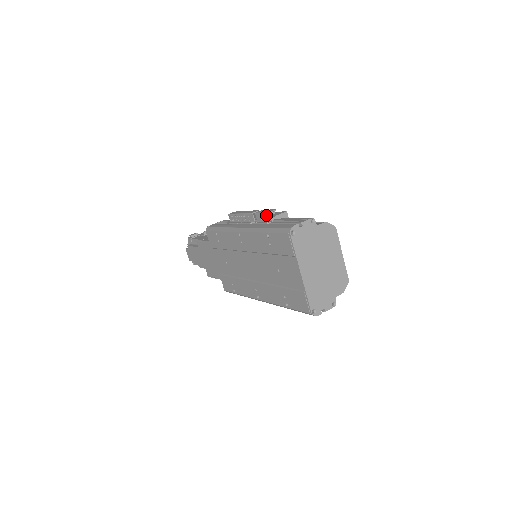
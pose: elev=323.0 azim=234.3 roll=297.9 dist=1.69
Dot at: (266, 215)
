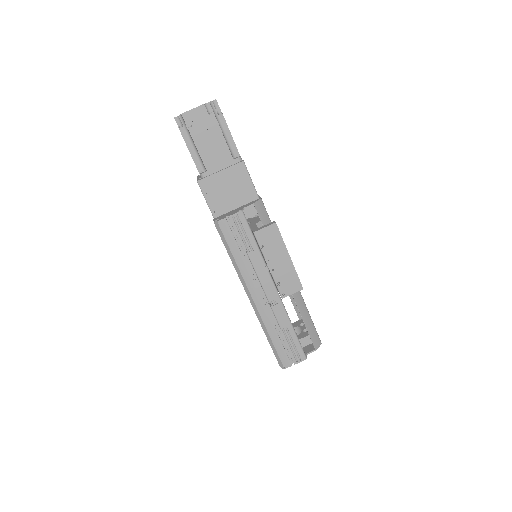
Dot at: (278, 322)
